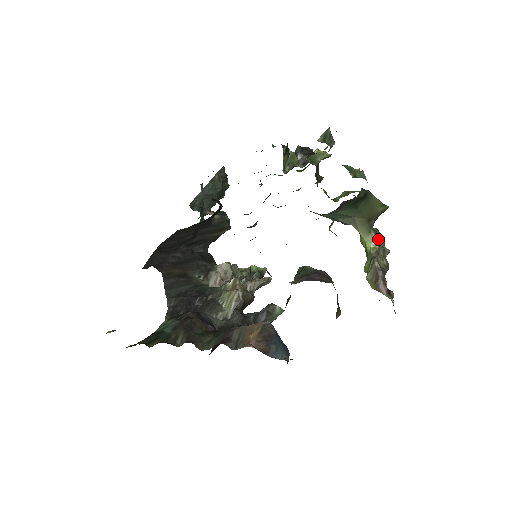
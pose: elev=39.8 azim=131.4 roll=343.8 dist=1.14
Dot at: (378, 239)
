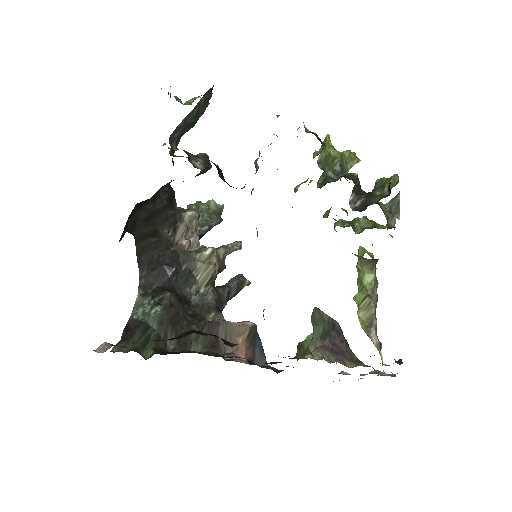
Dot at: (375, 274)
